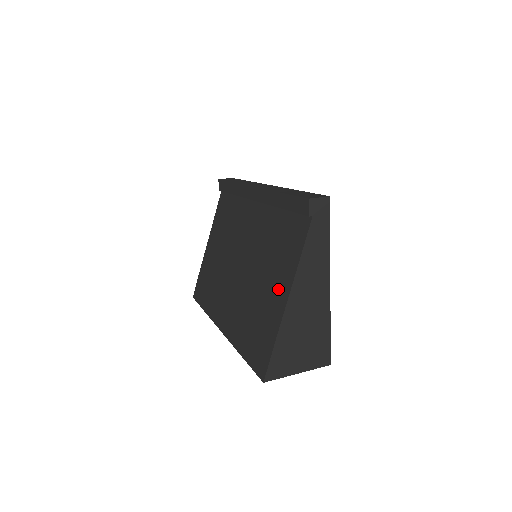
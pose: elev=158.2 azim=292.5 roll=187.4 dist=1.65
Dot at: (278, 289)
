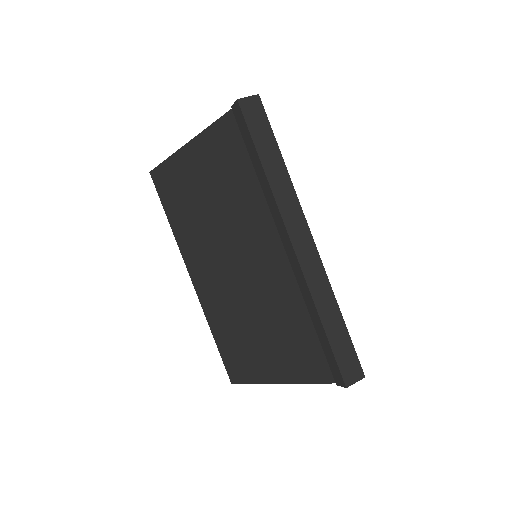
Dot at: (274, 364)
